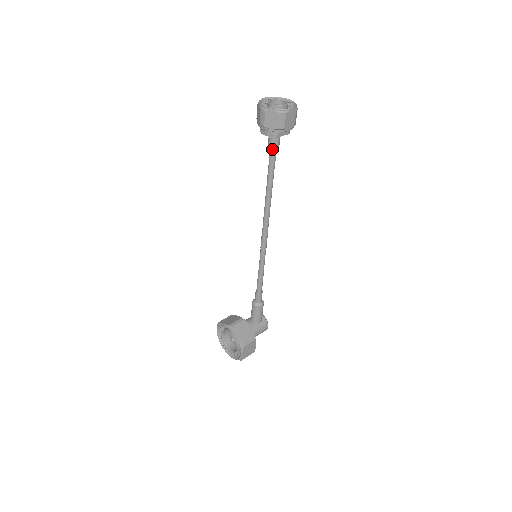
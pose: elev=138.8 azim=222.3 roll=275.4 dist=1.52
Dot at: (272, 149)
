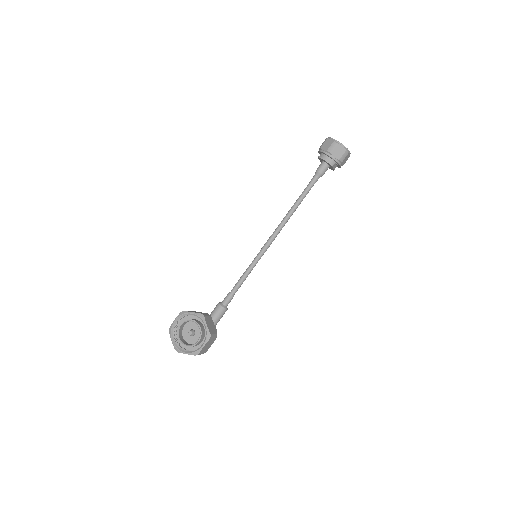
Dot at: (320, 174)
